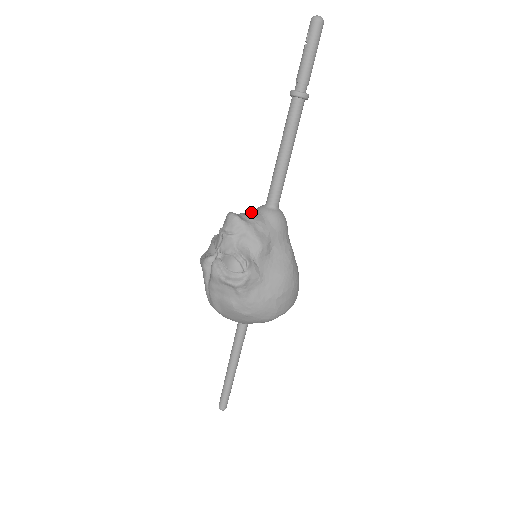
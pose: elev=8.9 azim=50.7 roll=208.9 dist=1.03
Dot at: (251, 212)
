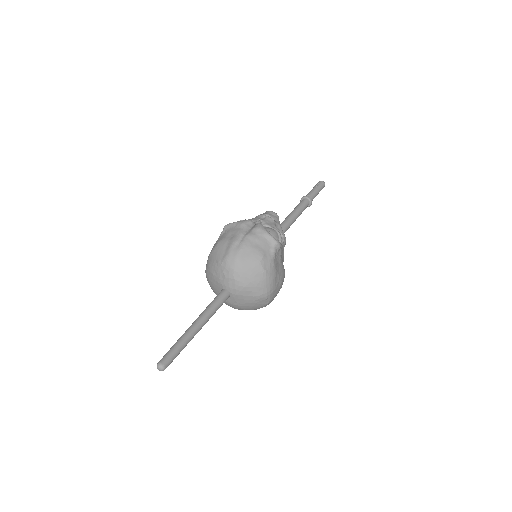
Dot at: occluded
